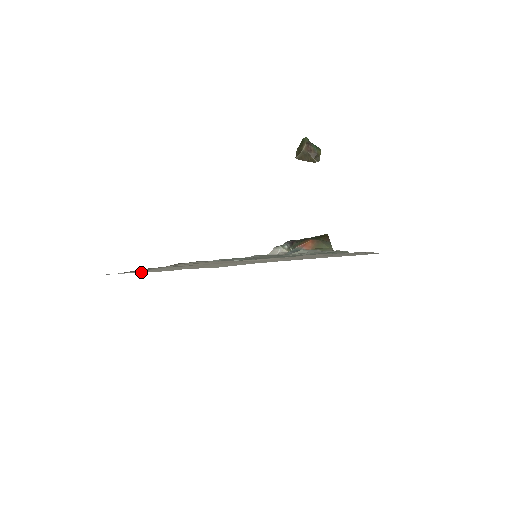
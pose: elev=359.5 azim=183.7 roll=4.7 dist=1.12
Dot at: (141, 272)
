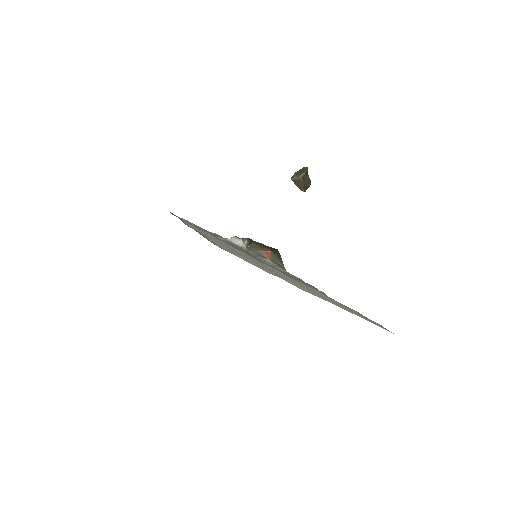
Dot at: (244, 260)
